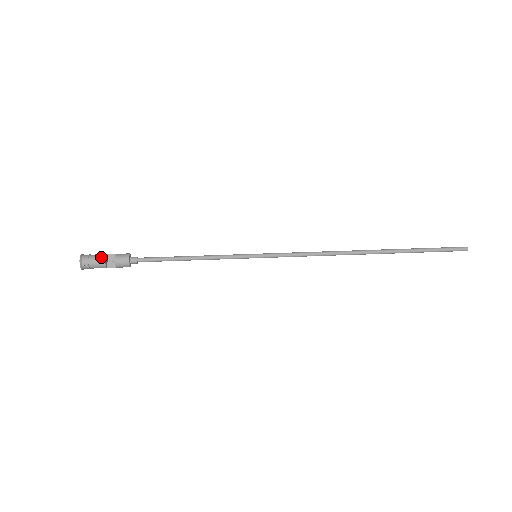
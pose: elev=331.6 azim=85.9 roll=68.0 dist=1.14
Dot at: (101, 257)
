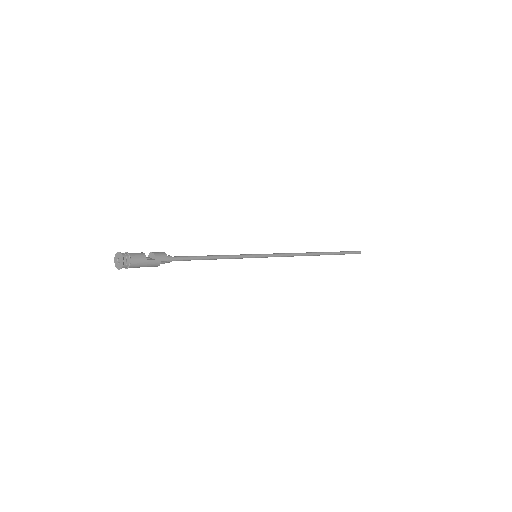
Dot at: (137, 253)
